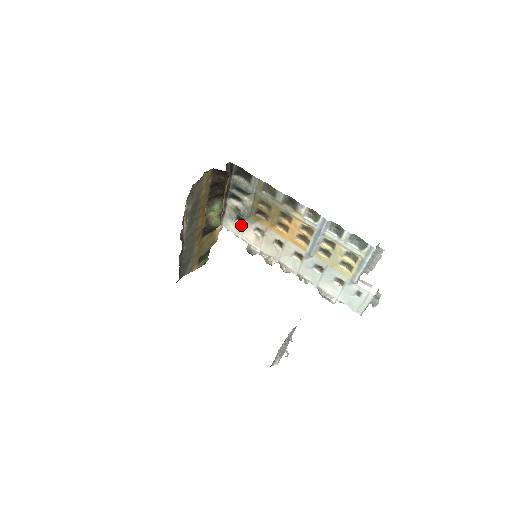
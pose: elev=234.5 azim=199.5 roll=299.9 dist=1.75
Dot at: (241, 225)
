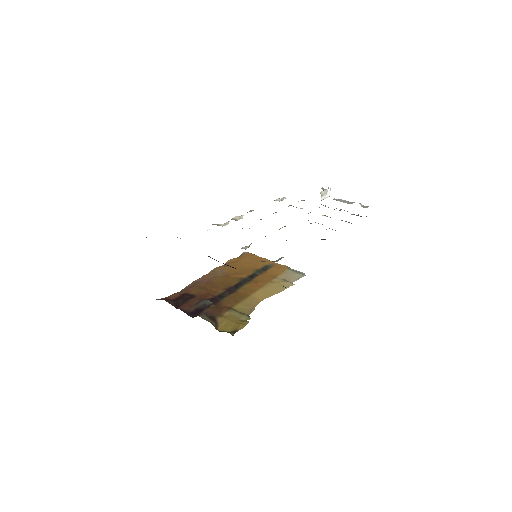
Dot at: occluded
